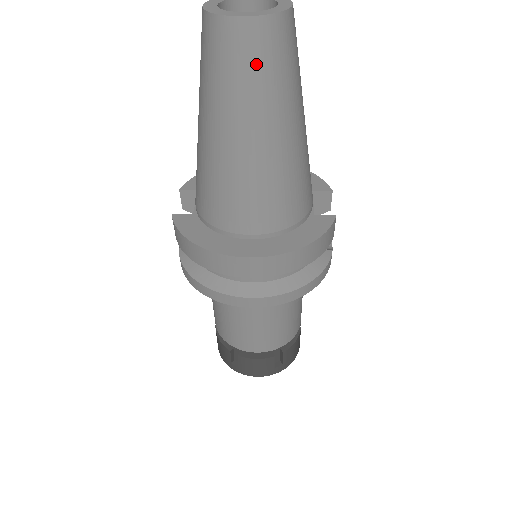
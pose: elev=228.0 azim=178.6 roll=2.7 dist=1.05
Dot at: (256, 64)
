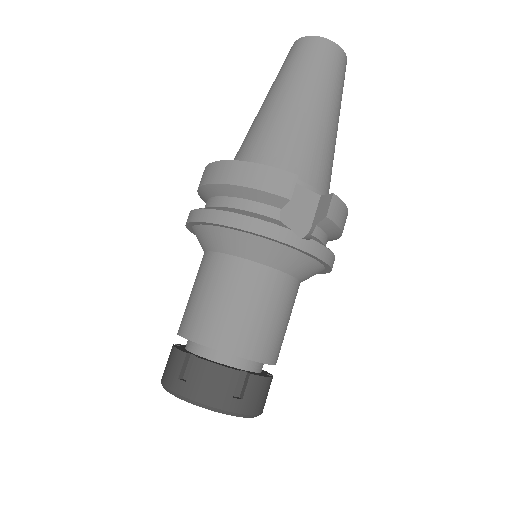
Dot at: (290, 60)
